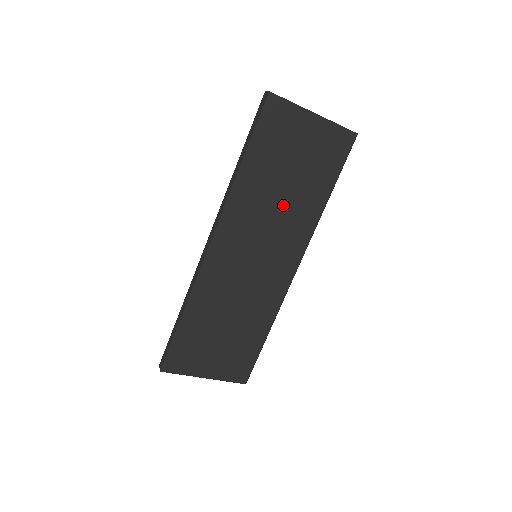
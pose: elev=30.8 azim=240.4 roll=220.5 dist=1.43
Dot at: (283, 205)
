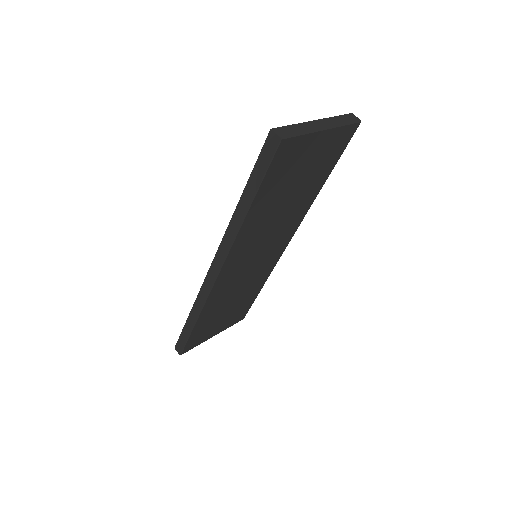
Dot at: (283, 213)
